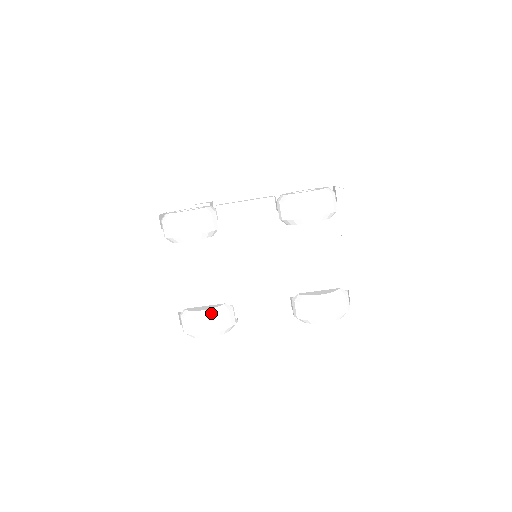
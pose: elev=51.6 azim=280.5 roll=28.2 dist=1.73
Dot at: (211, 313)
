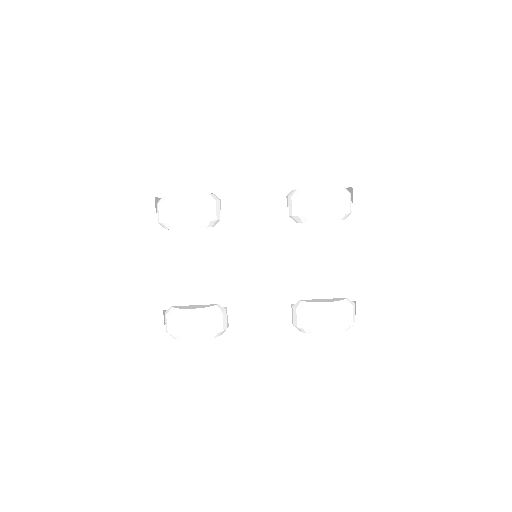
Dot at: (202, 312)
